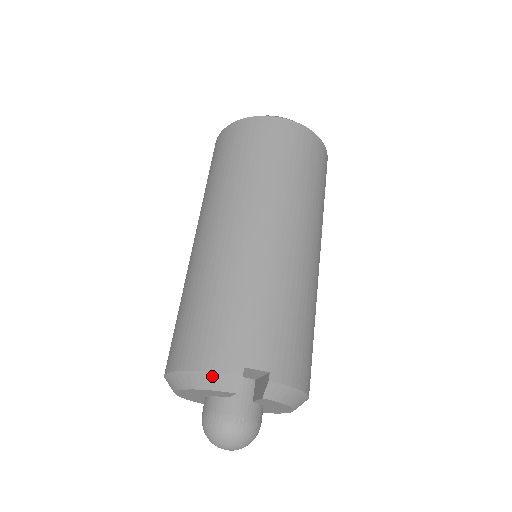
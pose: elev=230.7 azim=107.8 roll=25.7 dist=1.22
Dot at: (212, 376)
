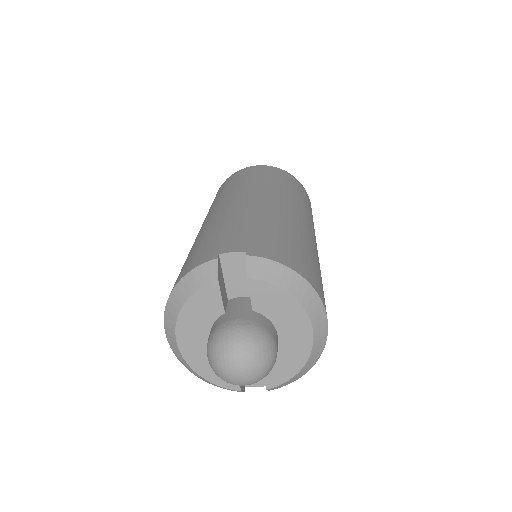
Dot at: (191, 276)
